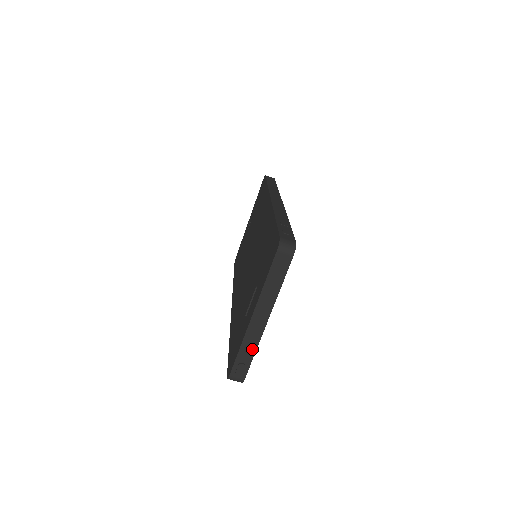
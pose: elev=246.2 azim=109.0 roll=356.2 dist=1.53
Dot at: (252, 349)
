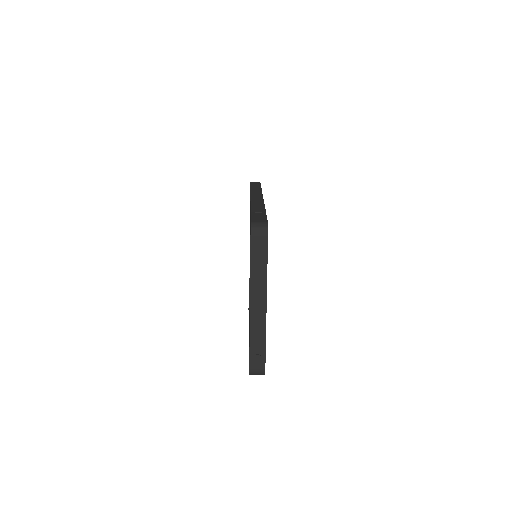
Dot at: (261, 338)
